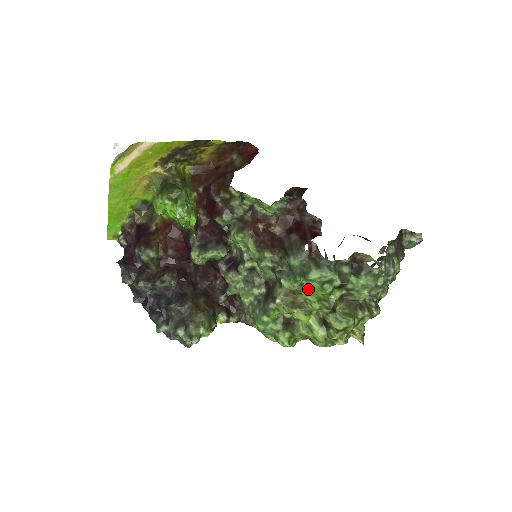
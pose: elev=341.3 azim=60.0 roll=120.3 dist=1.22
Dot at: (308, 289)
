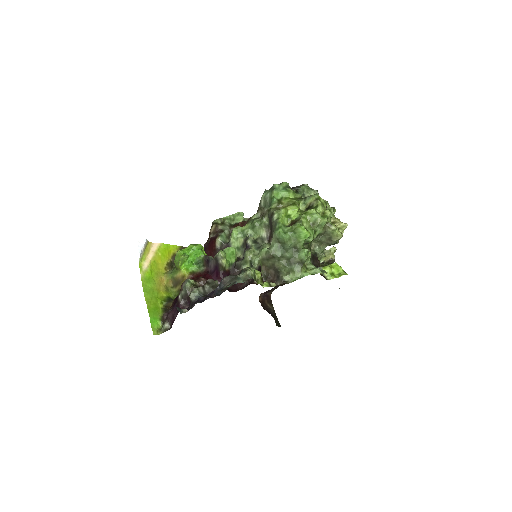
Dot at: (283, 198)
